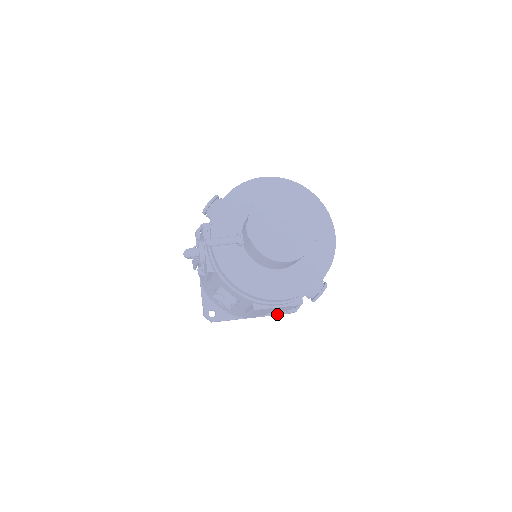
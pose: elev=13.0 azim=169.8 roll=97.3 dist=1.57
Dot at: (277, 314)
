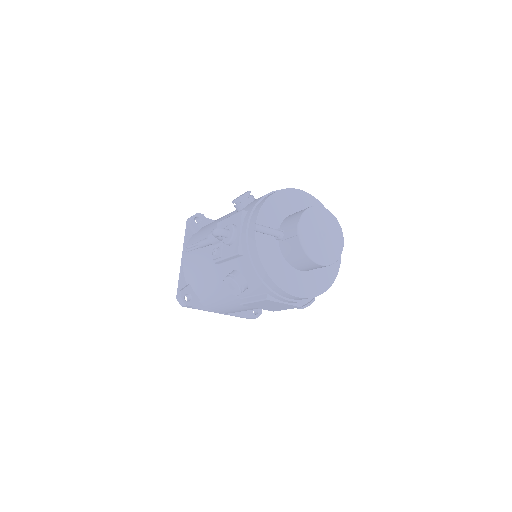
Dot at: (239, 316)
